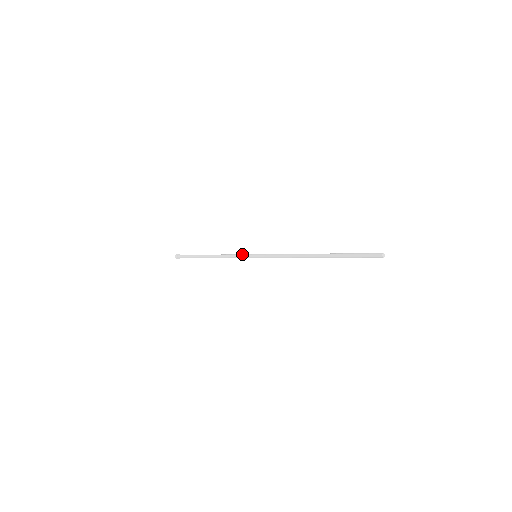
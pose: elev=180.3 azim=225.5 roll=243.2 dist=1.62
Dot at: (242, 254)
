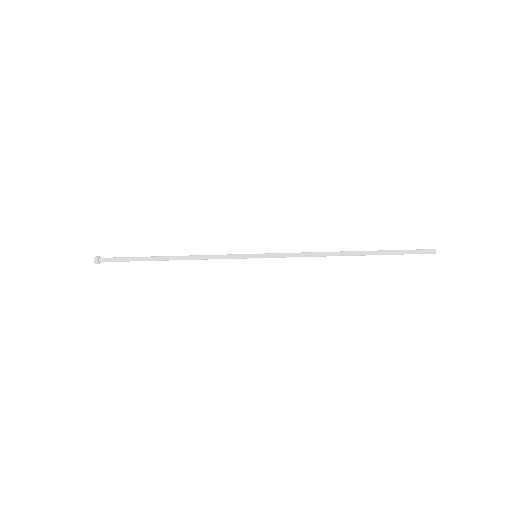
Dot at: (232, 254)
